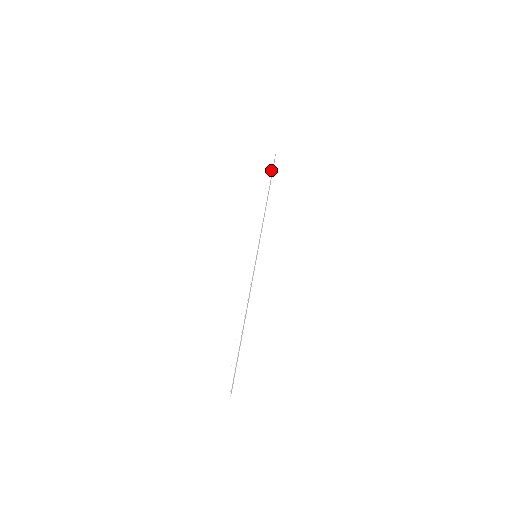
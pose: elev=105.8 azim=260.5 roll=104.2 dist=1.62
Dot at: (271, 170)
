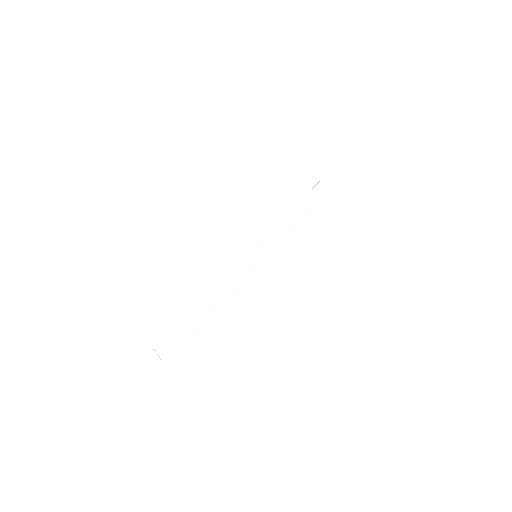
Dot at: (309, 194)
